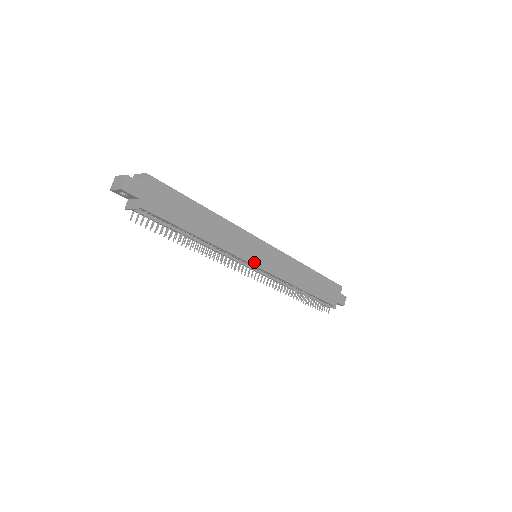
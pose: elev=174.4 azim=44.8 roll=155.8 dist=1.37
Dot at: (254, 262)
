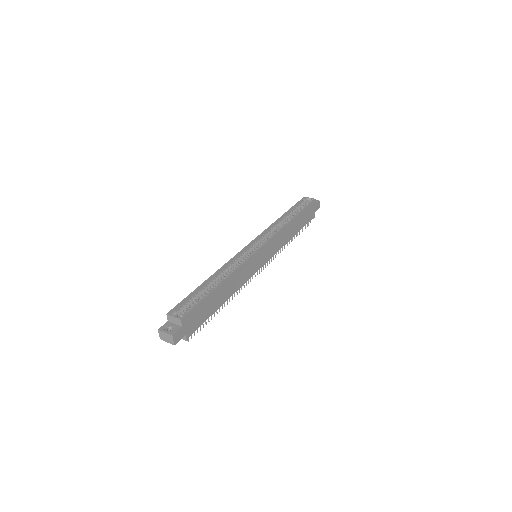
Dot at: (259, 267)
